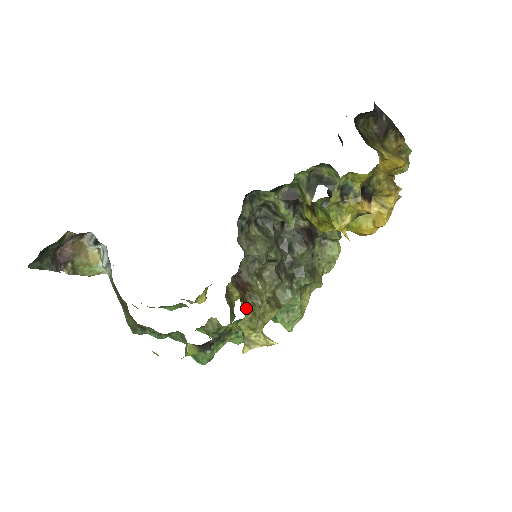
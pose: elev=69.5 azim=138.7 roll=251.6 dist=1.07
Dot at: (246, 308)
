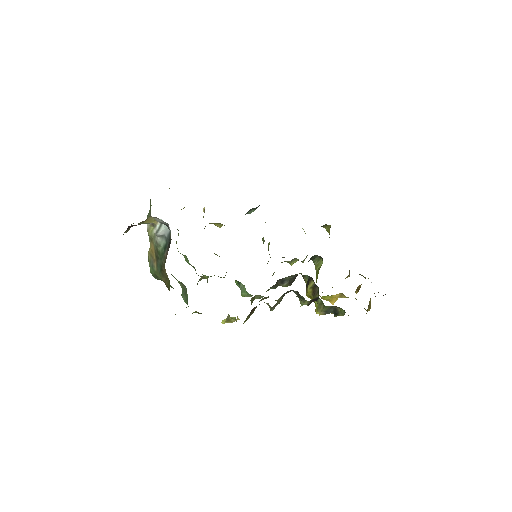
Dot at: (245, 321)
